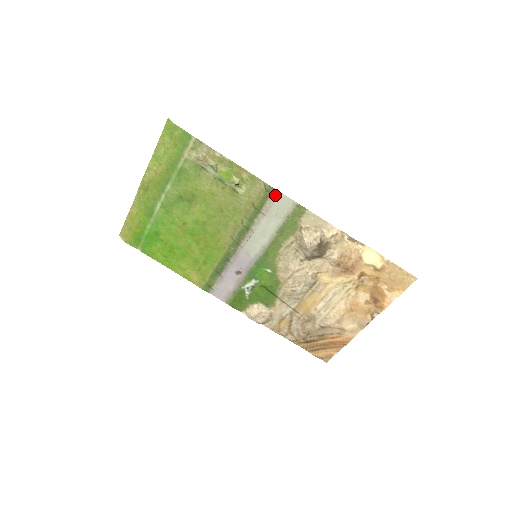
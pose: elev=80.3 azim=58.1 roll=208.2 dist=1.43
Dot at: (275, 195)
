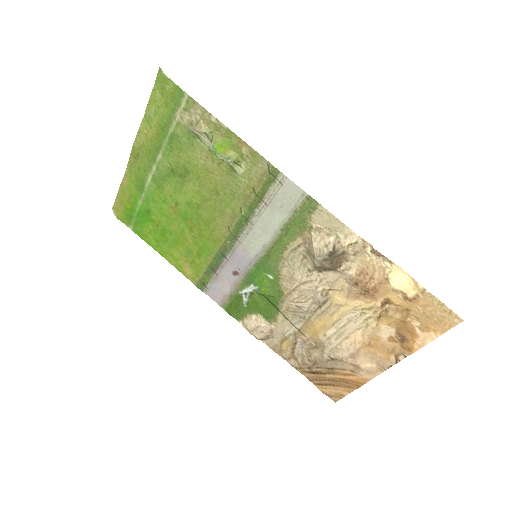
Dot at: (280, 180)
